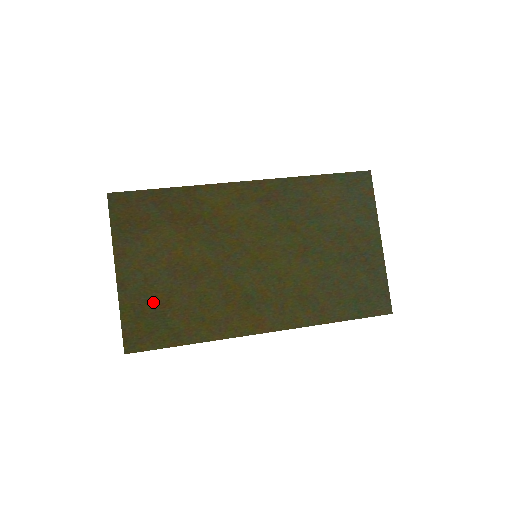
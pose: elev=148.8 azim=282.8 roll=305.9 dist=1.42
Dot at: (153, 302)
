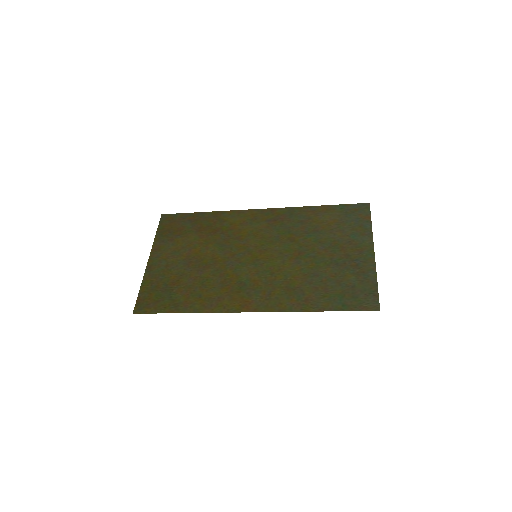
Dot at: (167, 281)
